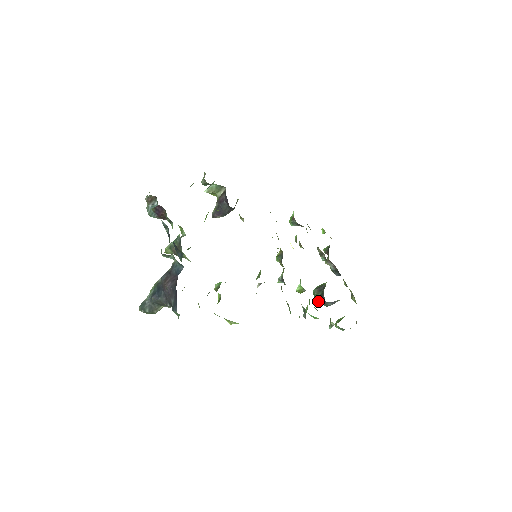
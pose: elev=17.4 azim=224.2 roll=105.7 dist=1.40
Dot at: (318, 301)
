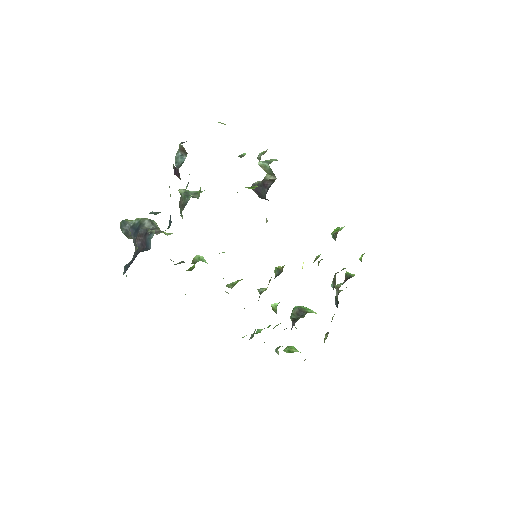
Dot at: occluded
